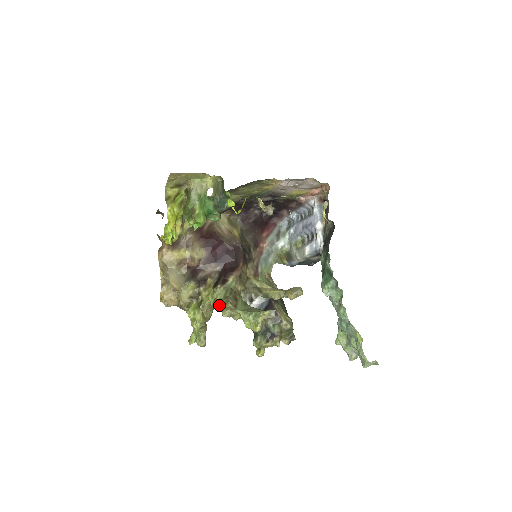
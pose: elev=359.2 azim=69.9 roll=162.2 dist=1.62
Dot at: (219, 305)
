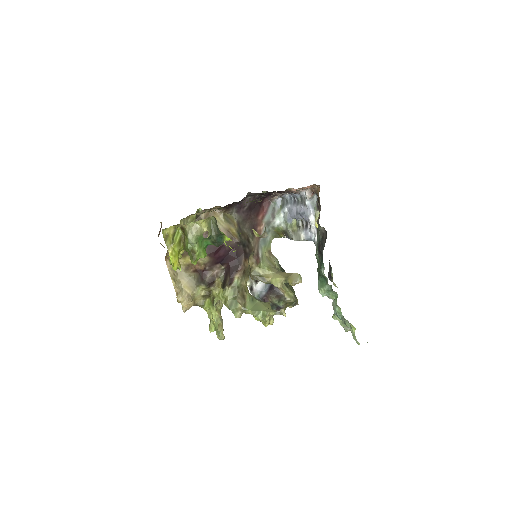
Dot at: (230, 307)
